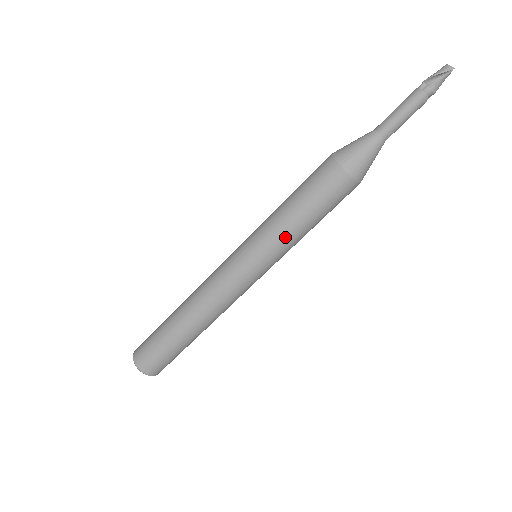
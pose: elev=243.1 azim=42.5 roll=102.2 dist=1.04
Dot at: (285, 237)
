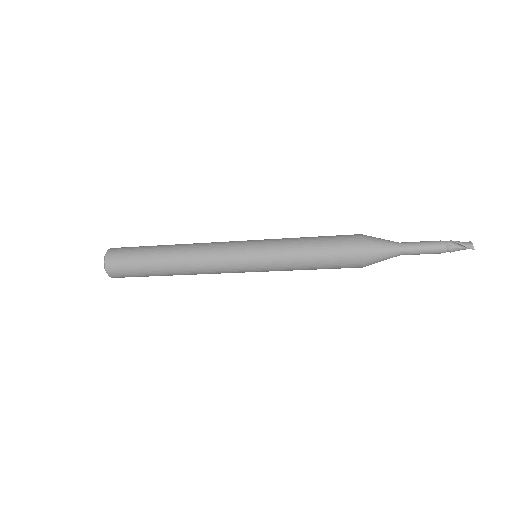
Dot at: (289, 264)
